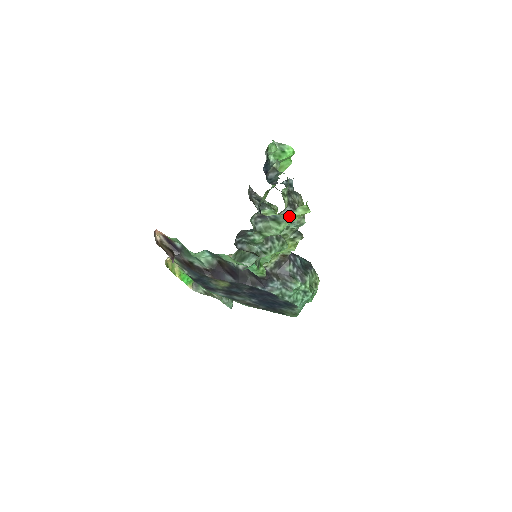
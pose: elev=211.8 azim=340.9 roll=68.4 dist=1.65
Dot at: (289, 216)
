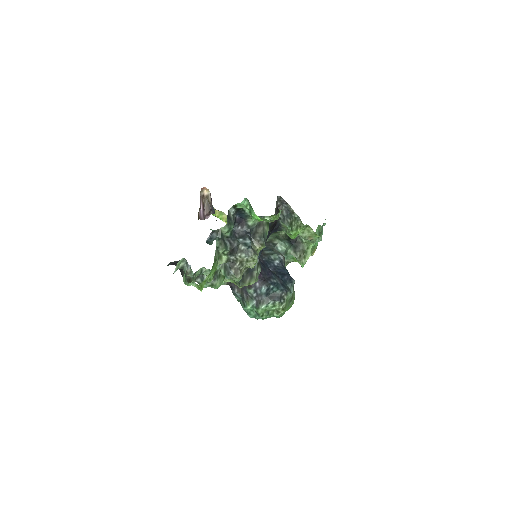
Dot at: (188, 283)
